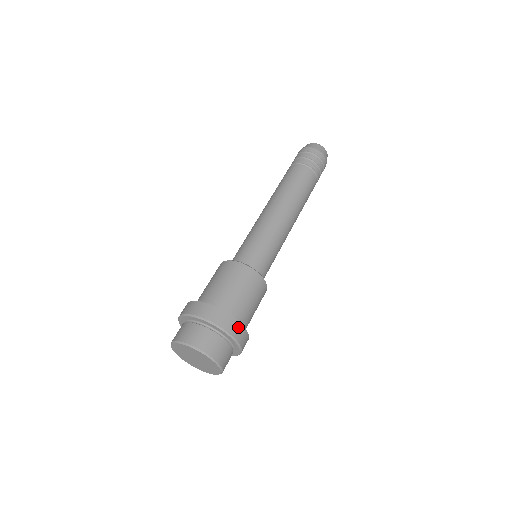
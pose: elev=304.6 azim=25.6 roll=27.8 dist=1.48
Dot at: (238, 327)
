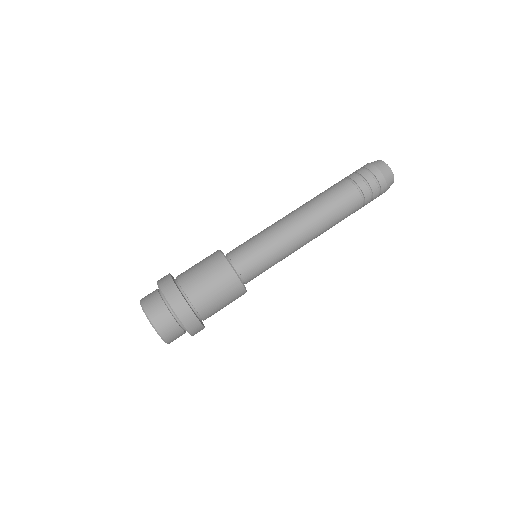
Dot at: (200, 329)
